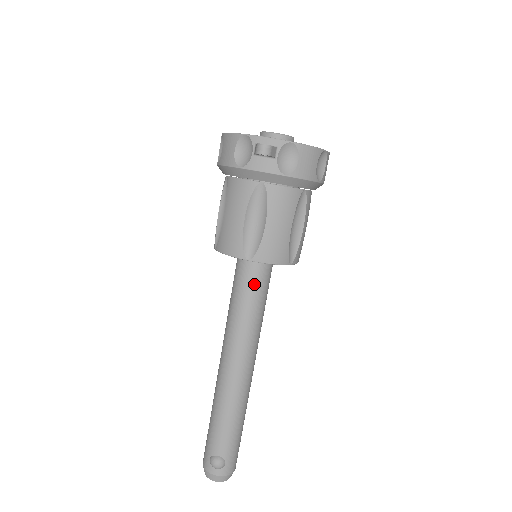
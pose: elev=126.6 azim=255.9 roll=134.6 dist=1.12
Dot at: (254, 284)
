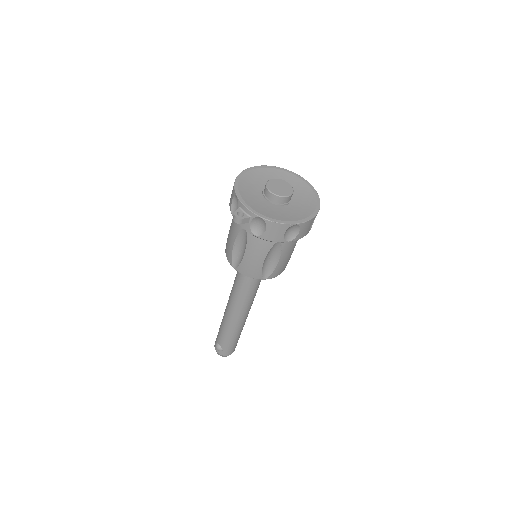
Dot at: occluded
